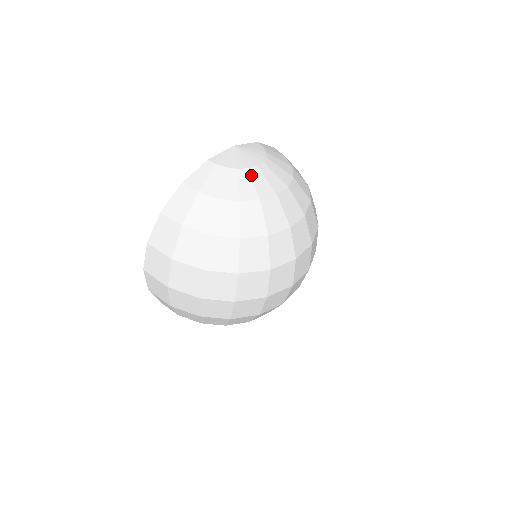
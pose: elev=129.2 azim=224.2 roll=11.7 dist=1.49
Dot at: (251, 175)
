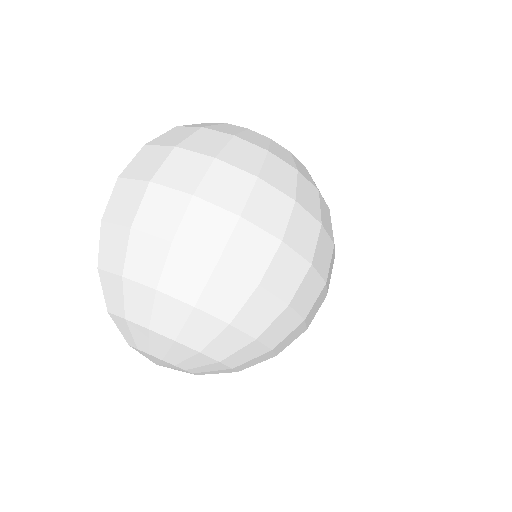
Dot at: occluded
